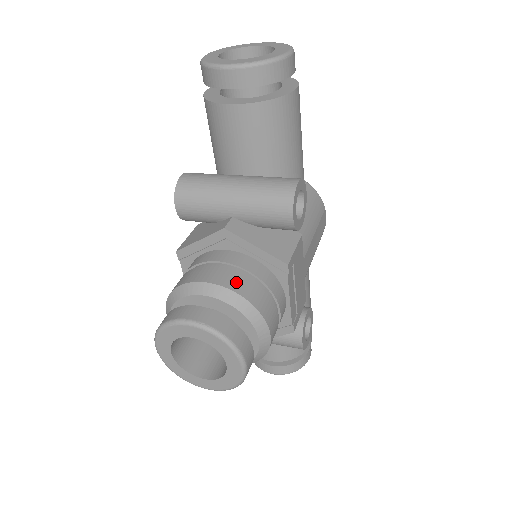
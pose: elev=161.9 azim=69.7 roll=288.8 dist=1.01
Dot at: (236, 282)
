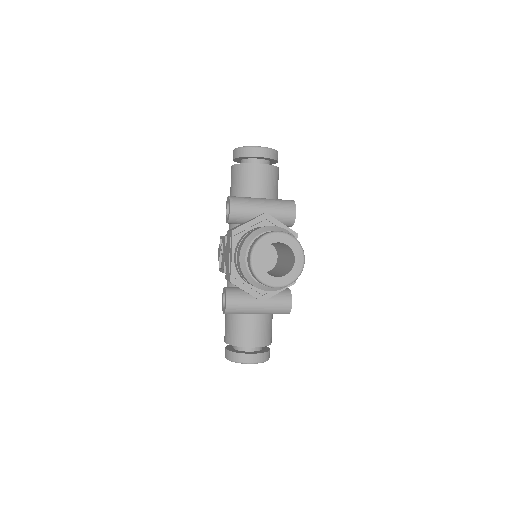
Dot at: occluded
